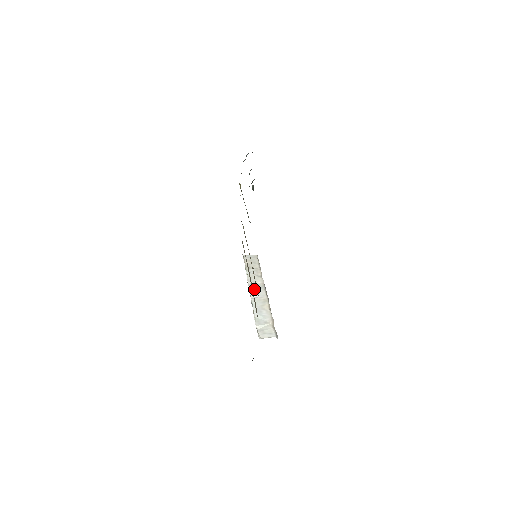
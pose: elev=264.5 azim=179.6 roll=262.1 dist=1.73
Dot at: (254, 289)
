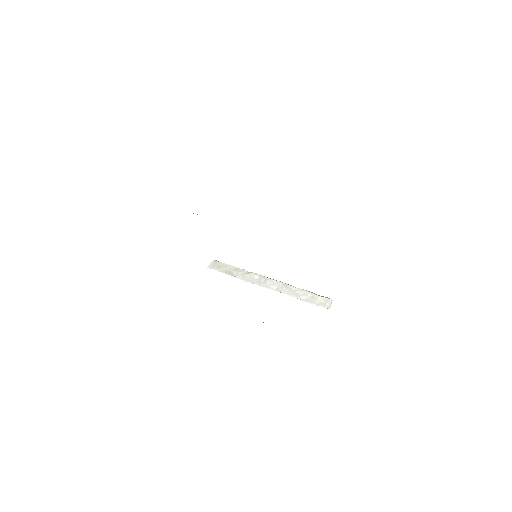
Dot at: (265, 284)
